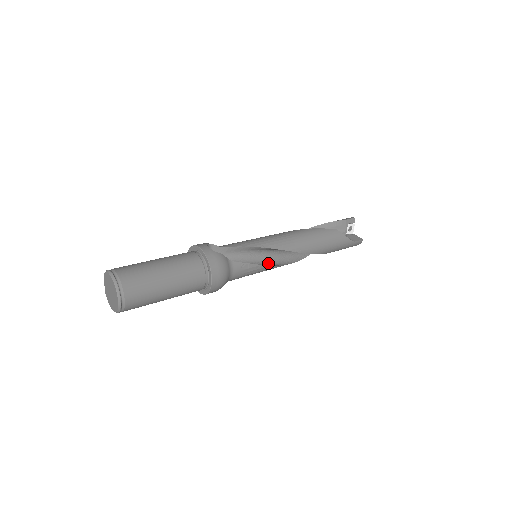
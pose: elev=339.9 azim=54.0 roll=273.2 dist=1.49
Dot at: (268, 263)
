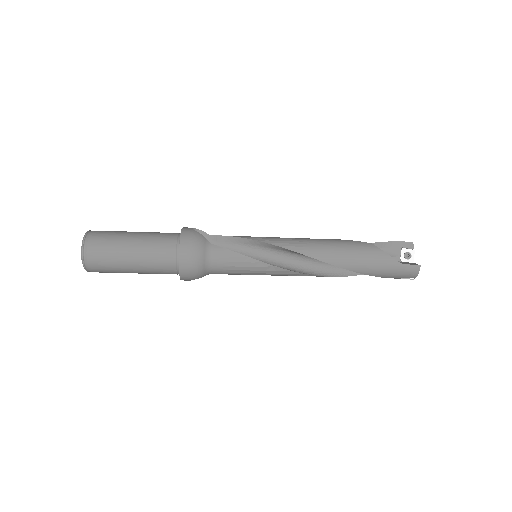
Dot at: occluded
